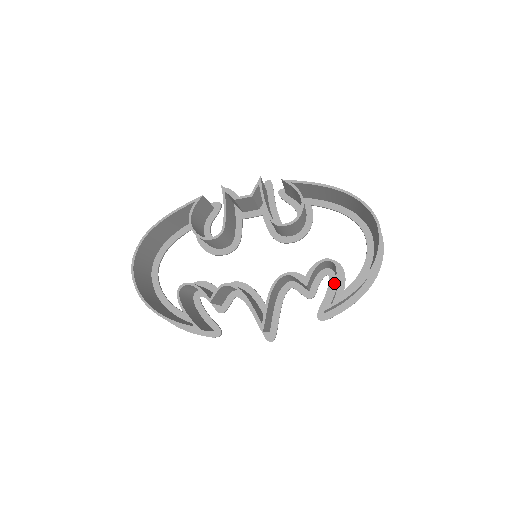
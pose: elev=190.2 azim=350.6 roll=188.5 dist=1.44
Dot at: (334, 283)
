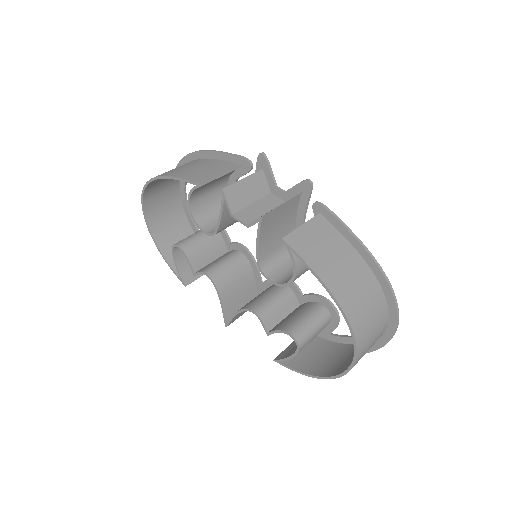
Dot at: occluded
